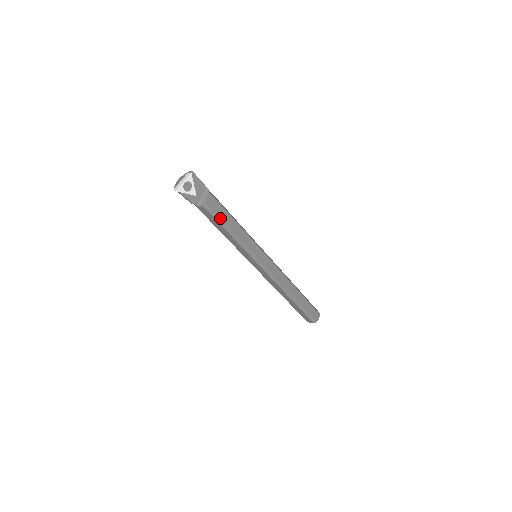
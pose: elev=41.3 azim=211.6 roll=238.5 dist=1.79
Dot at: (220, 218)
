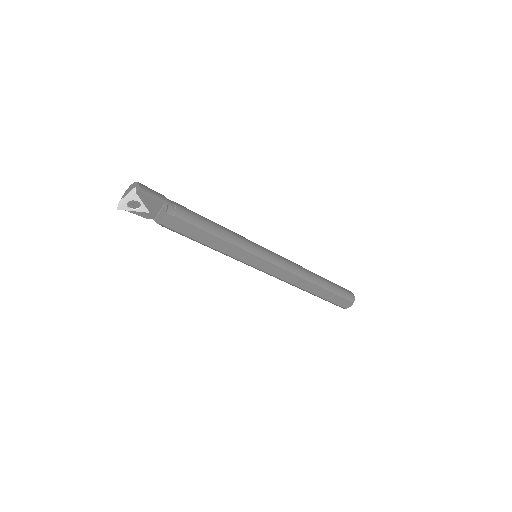
Dot at: (186, 235)
